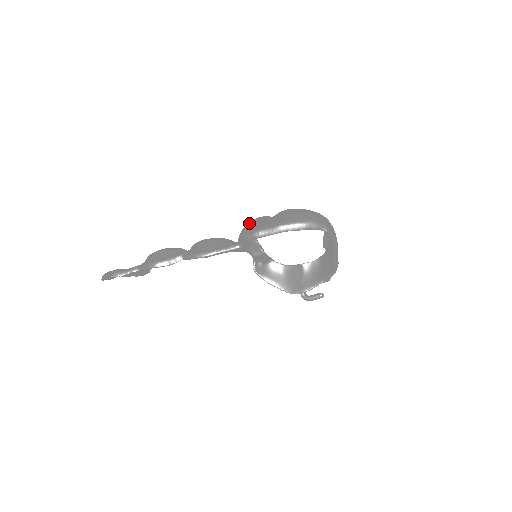
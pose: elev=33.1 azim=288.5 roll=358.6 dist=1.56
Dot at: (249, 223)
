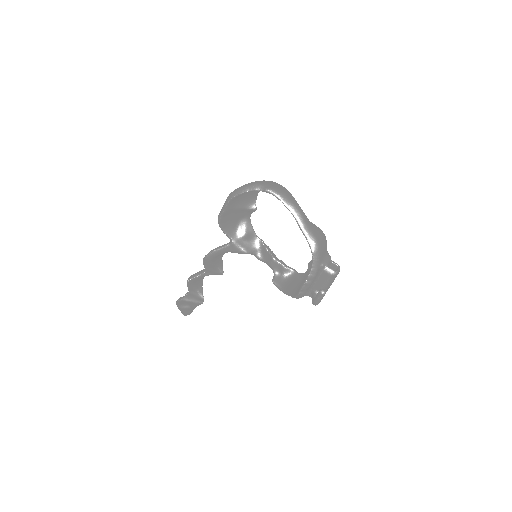
Dot at: occluded
